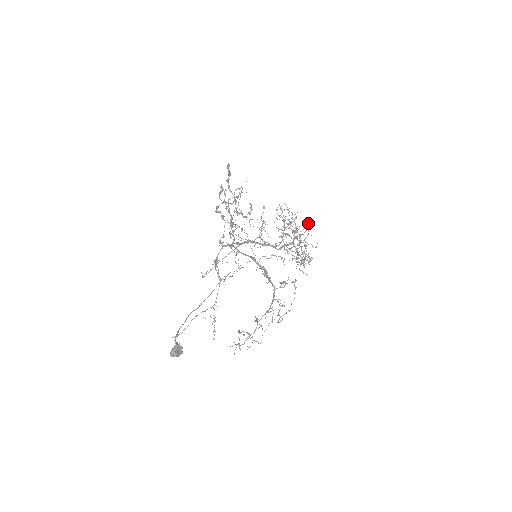
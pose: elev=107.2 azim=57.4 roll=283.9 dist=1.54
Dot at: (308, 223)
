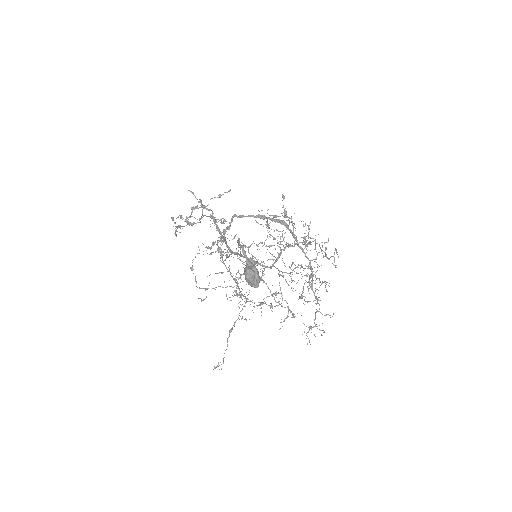
Dot at: occluded
